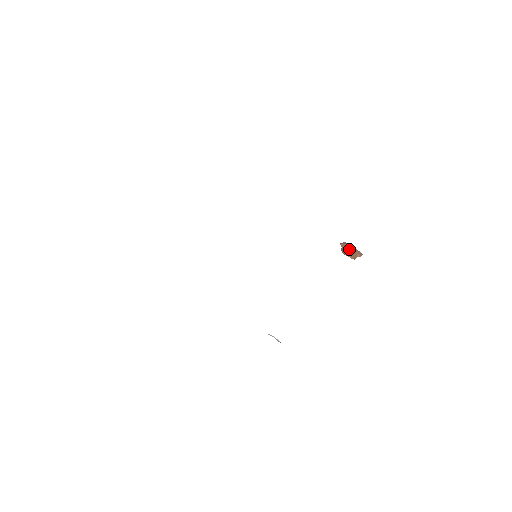
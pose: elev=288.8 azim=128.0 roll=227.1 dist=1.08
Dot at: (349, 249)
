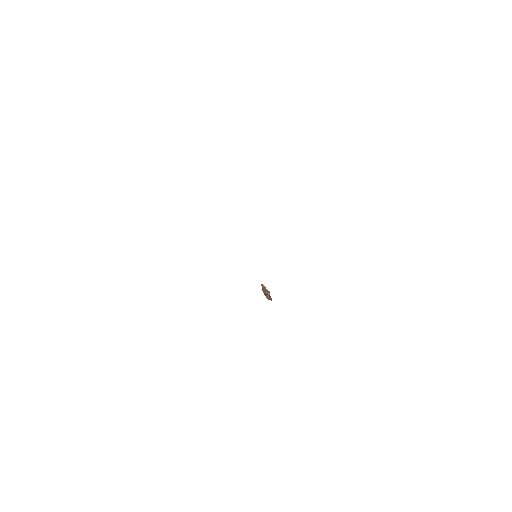
Dot at: (267, 291)
